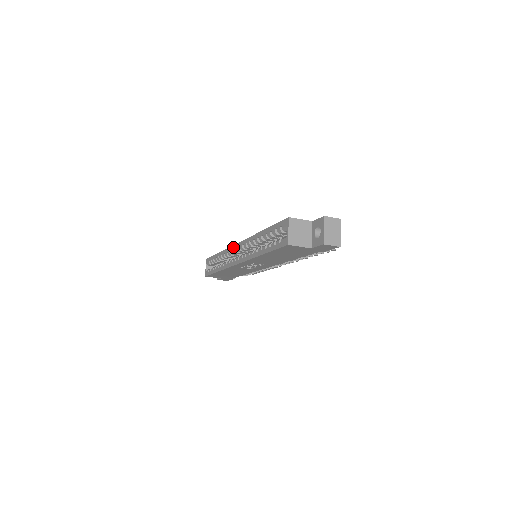
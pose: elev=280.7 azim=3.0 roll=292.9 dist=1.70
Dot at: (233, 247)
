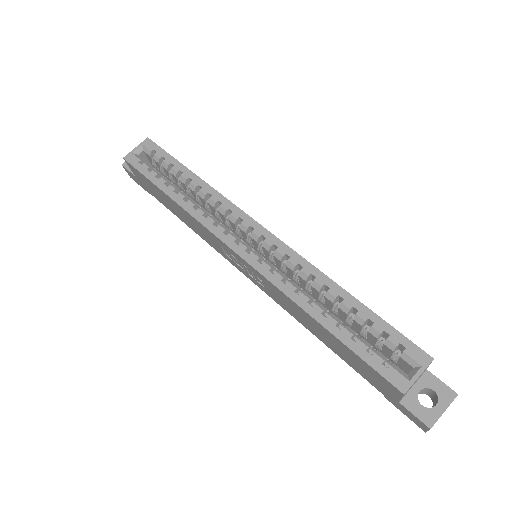
Dot at: (245, 216)
